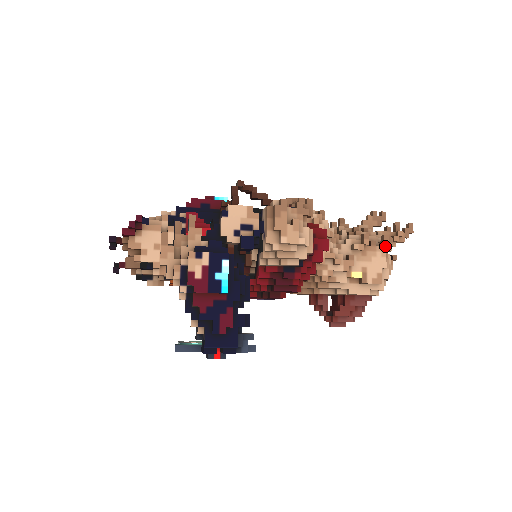
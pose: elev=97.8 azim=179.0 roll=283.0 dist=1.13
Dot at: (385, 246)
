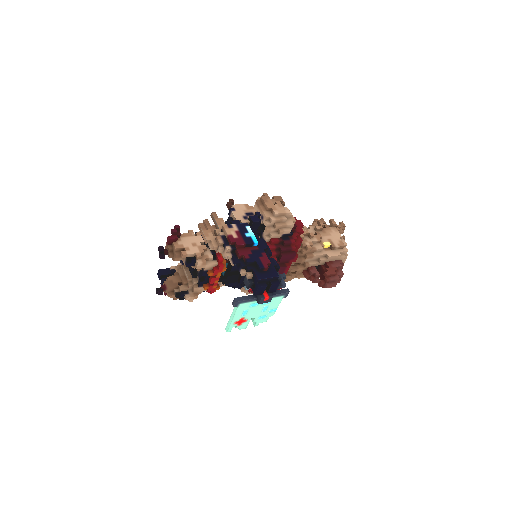
Dot at: (334, 226)
